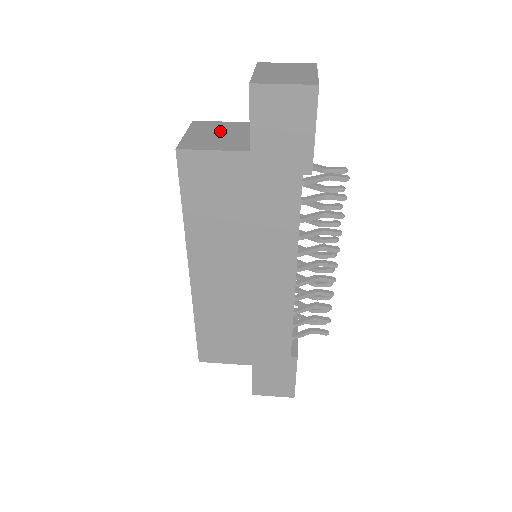
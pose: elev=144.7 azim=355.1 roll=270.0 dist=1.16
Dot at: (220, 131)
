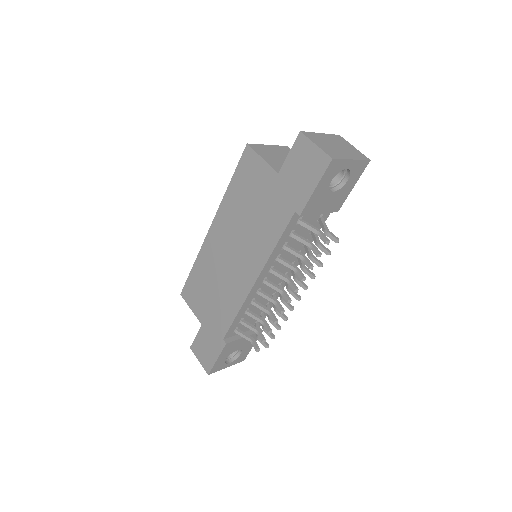
Dot at: occluded
